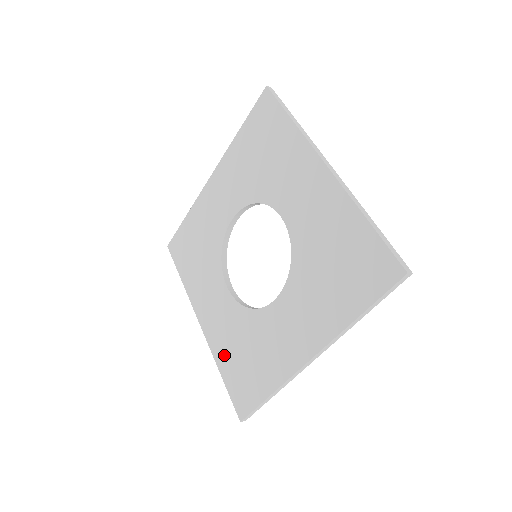
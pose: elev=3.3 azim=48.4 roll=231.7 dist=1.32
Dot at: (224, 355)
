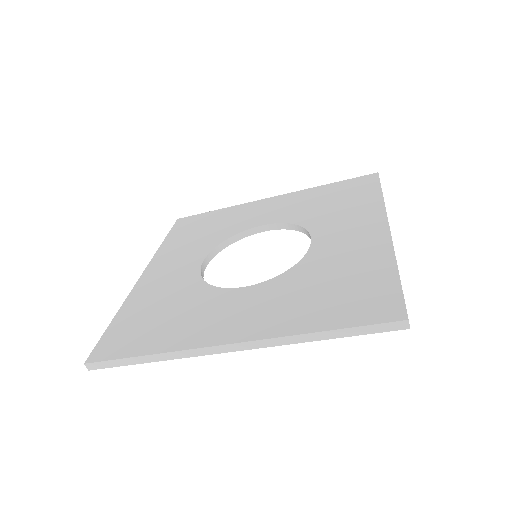
Dot at: (304, 315)
